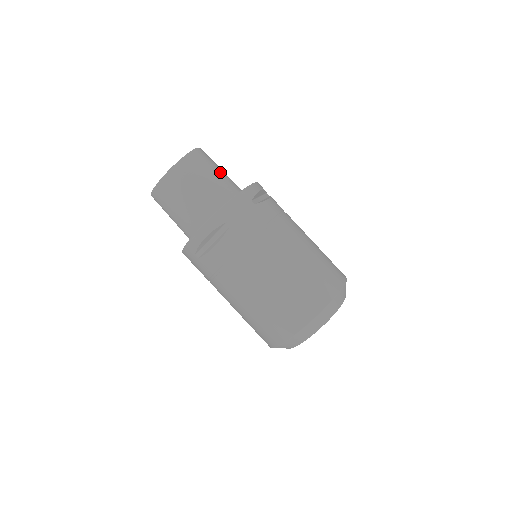
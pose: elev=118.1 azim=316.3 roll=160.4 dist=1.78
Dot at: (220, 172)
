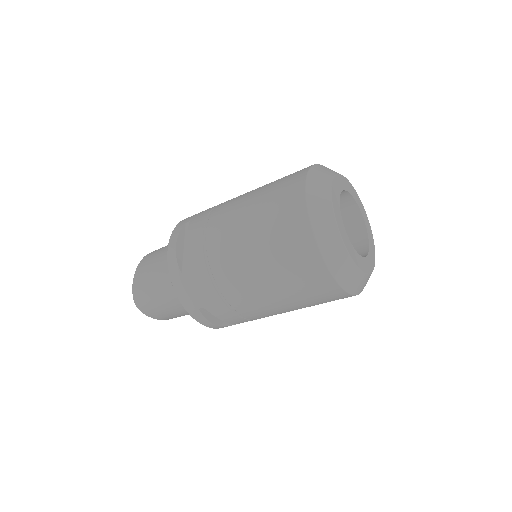
Dot at: occluded
